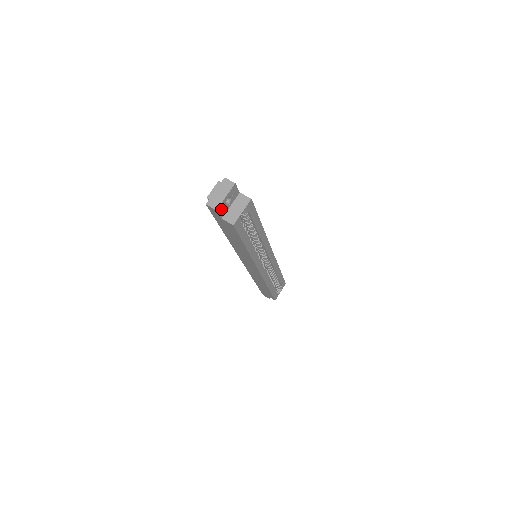
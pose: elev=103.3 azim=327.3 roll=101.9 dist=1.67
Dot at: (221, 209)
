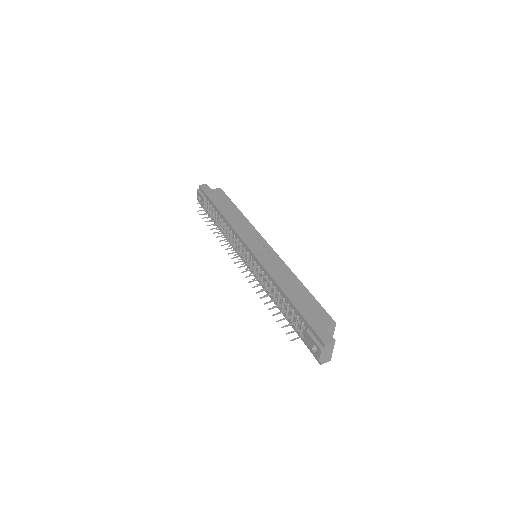
Dot at: occluded
